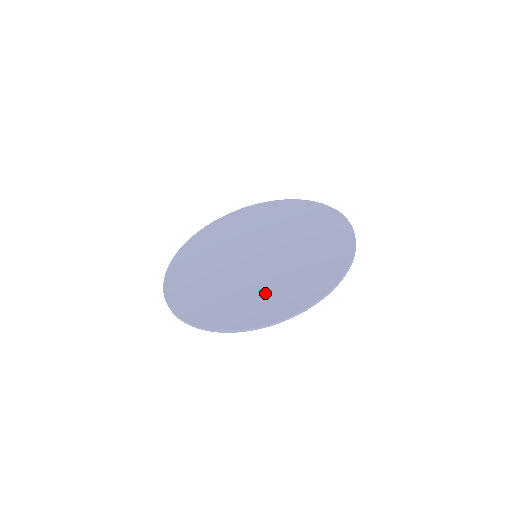
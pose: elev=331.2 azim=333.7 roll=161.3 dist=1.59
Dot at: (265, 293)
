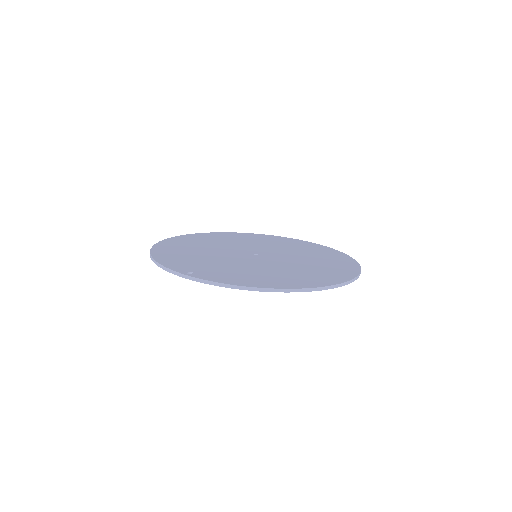
Dot at: (298, 272)
